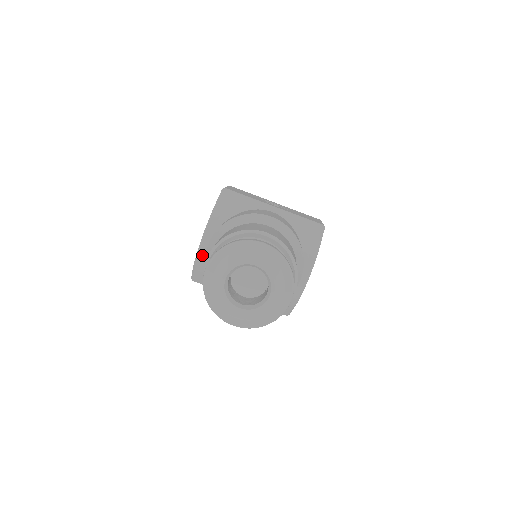
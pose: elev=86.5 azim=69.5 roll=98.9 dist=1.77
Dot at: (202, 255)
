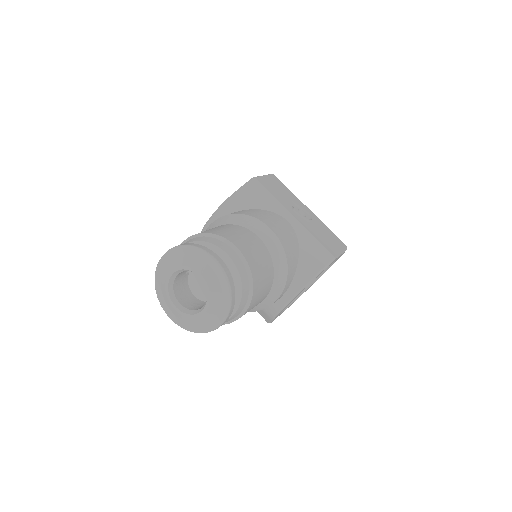
Dot at: occluded
